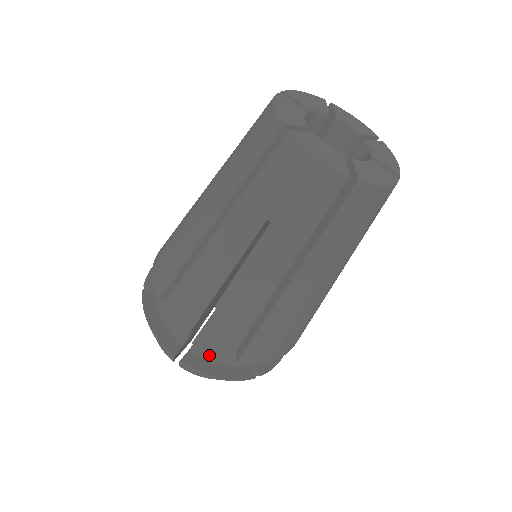
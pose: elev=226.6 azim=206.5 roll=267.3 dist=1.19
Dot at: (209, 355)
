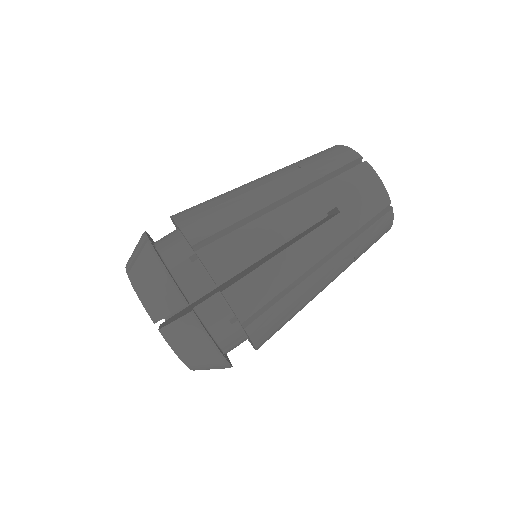
Dot at: (171, 257)
